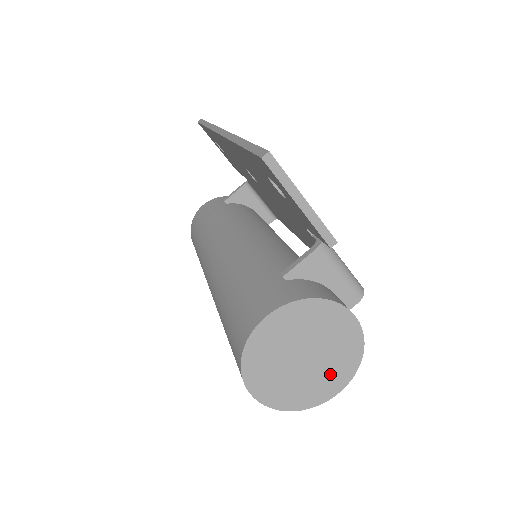
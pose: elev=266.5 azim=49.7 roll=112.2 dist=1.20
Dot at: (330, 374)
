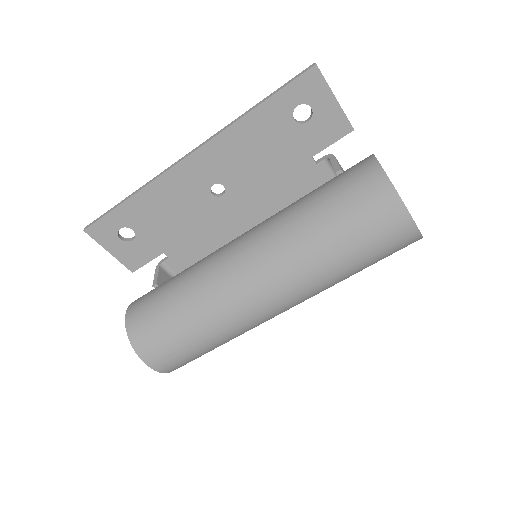
Dot at: occluded
